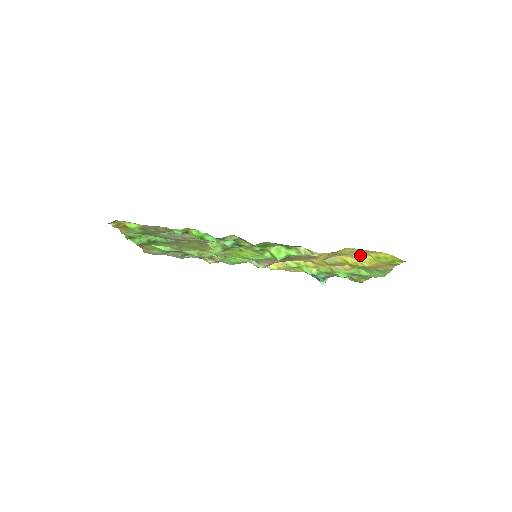
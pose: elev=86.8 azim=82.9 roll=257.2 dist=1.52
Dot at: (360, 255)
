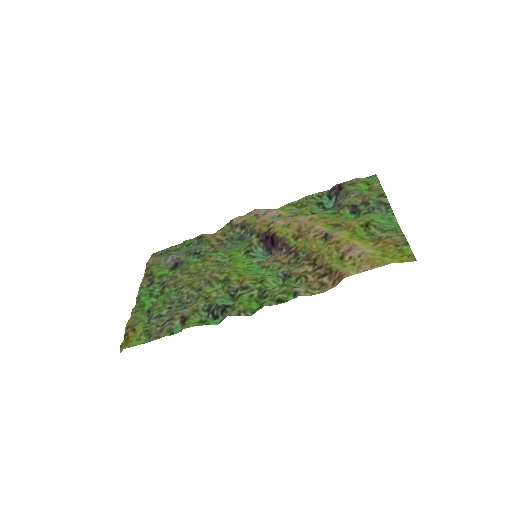
Dot at: (363, 249)
